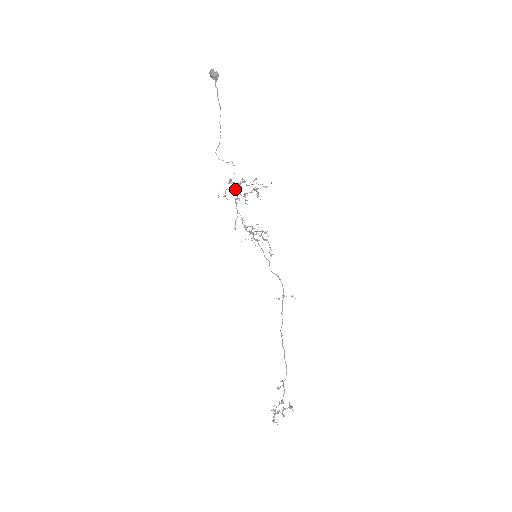
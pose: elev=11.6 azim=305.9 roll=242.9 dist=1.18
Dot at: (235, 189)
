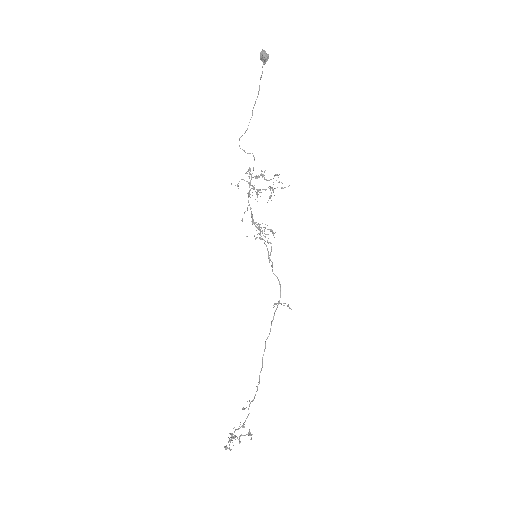
Dot at: (250, 181)
